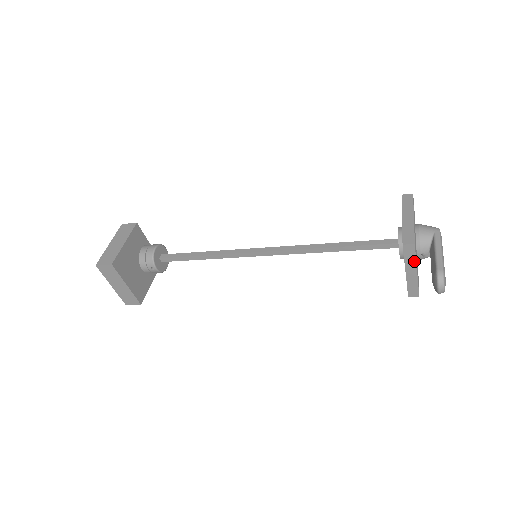
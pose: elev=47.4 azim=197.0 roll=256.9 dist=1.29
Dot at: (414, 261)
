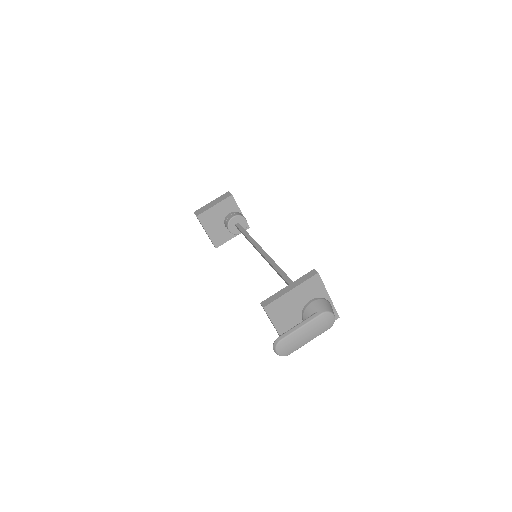
Dot at: (271, 320)
